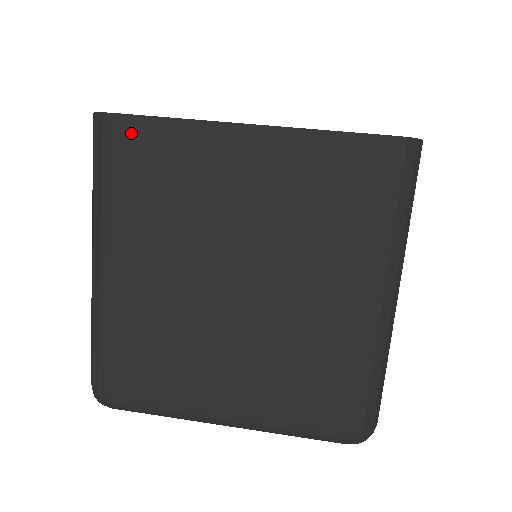
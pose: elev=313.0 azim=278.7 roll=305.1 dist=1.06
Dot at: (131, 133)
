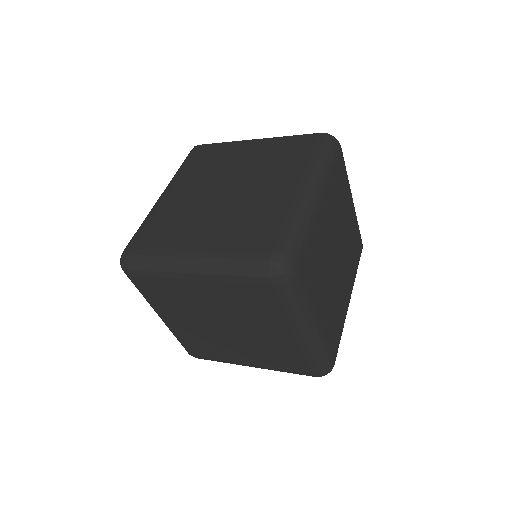
Dot at: (203, 149)
